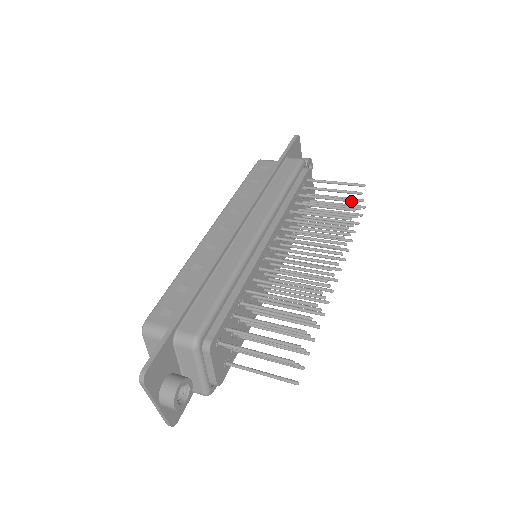
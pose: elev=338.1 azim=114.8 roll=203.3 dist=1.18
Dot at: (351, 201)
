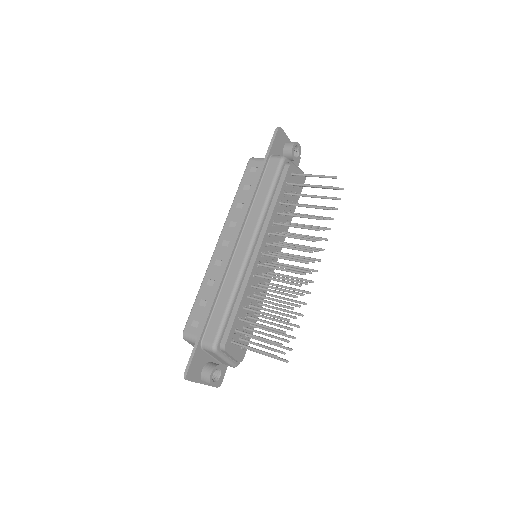
Dot at: (324, 198)
